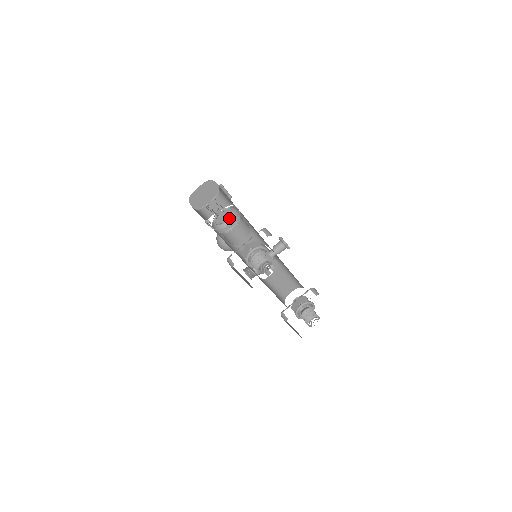
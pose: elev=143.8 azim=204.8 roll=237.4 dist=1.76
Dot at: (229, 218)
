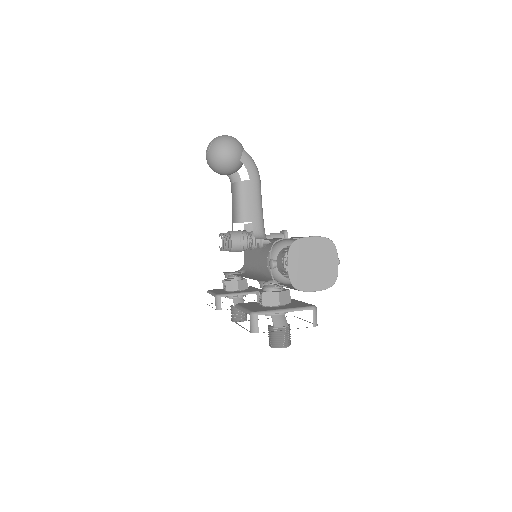
Dot at: occluded
